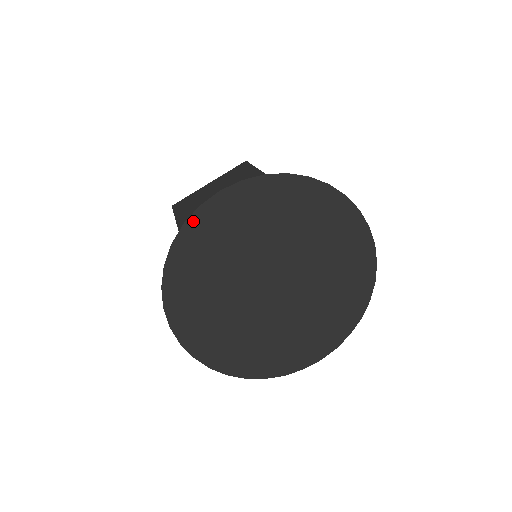
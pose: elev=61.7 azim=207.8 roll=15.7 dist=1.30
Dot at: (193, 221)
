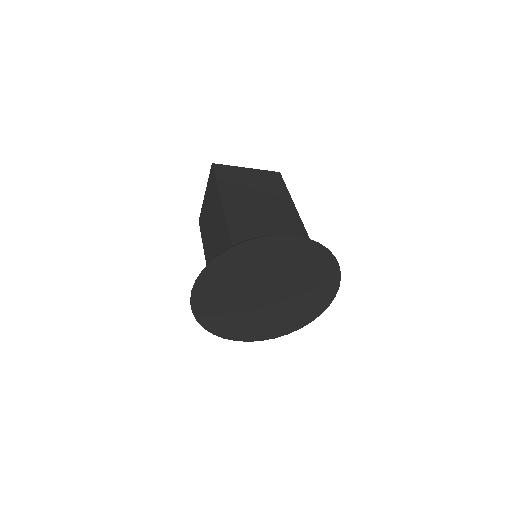
Dot at: (195, 308)
